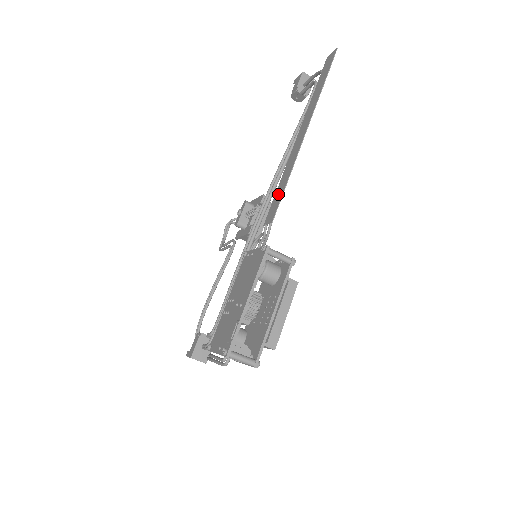
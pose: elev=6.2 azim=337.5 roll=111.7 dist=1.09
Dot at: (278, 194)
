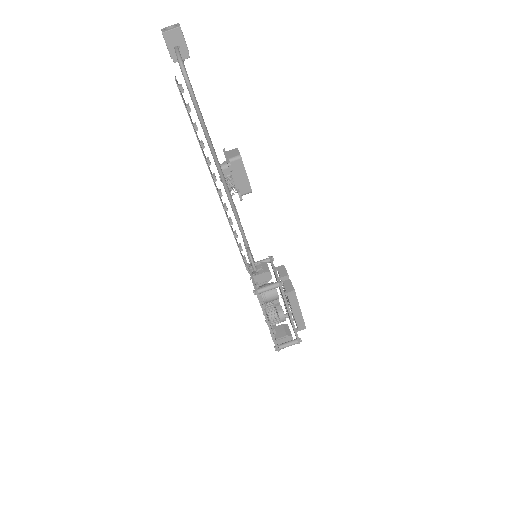
Dot at: occluded
